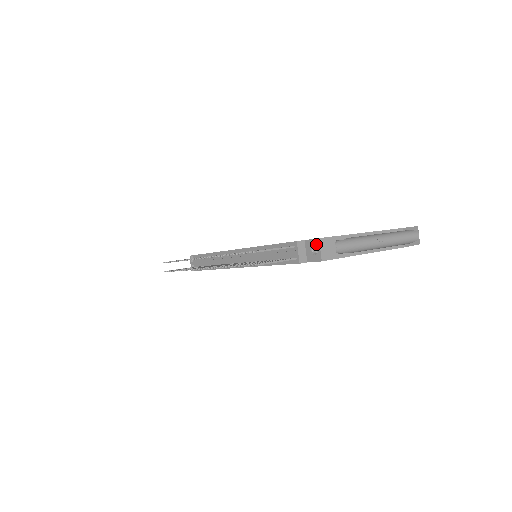
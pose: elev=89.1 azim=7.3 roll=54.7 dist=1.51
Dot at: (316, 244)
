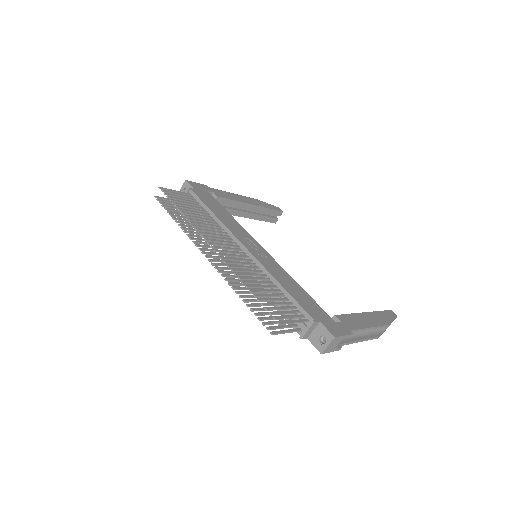
Dot at: (328, 338)
